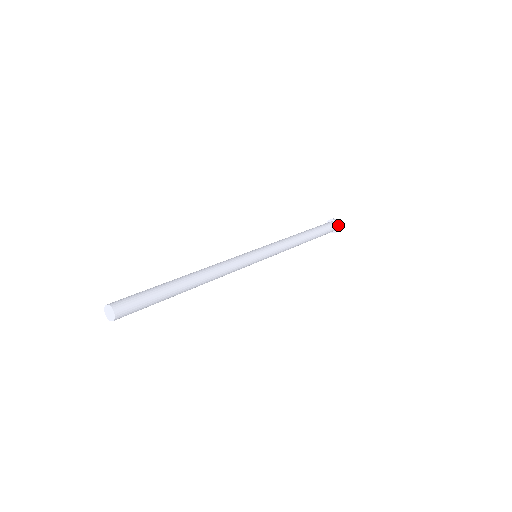
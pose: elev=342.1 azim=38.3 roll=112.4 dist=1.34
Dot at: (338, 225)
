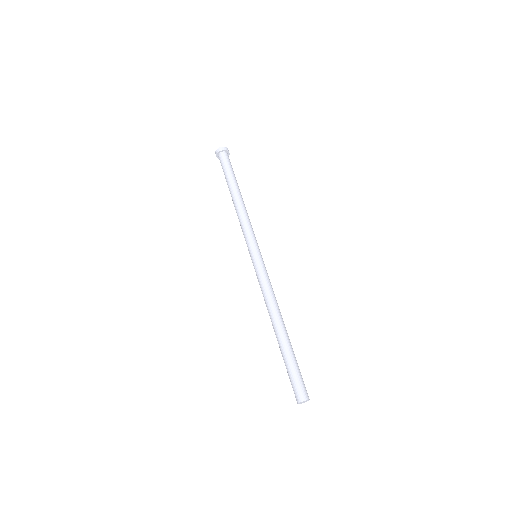
Dot at: occluded
